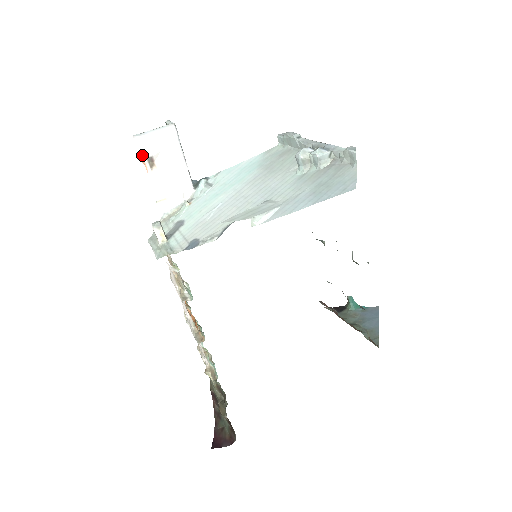
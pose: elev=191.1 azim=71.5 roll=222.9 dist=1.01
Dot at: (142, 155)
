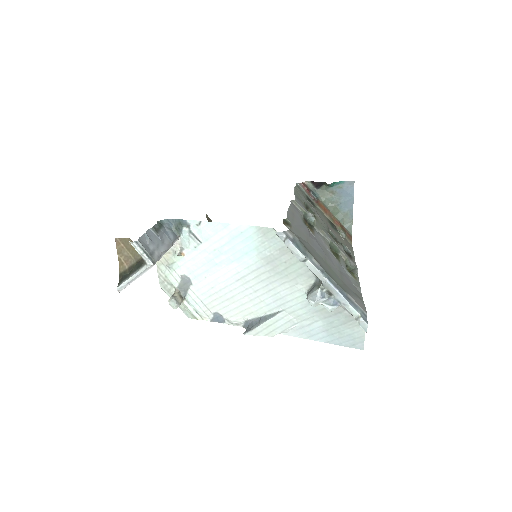
Dot at: occluded
